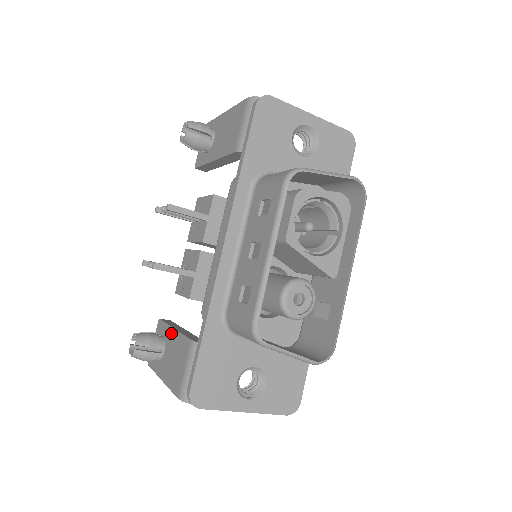
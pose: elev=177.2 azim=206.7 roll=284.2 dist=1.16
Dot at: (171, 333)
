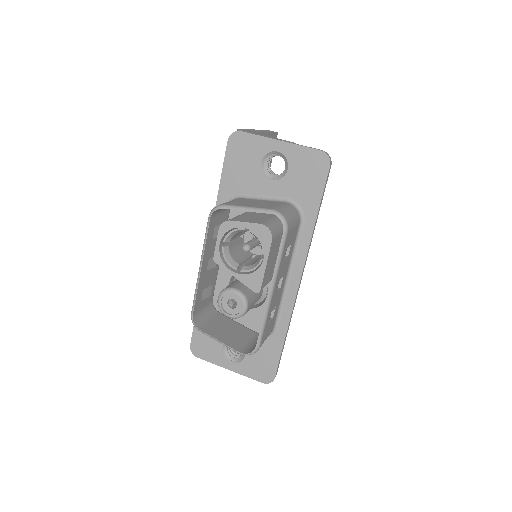
Dot at: occluded
